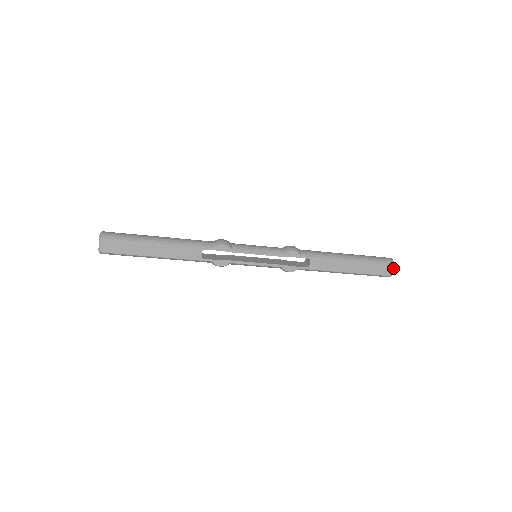
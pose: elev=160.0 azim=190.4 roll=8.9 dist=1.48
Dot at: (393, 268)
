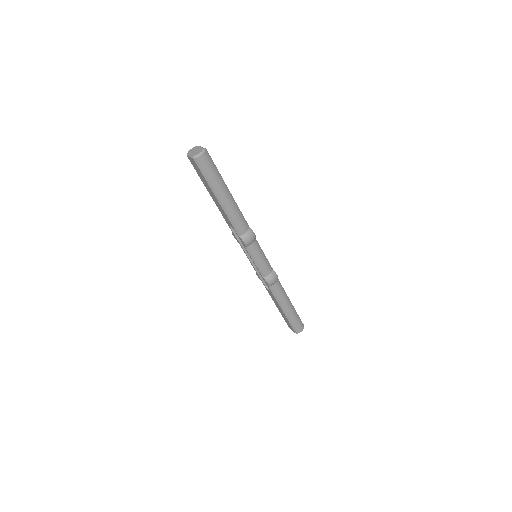
Dot at: (294, 332)
